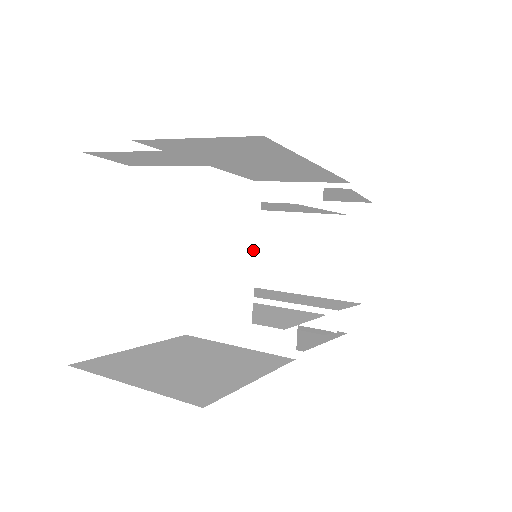
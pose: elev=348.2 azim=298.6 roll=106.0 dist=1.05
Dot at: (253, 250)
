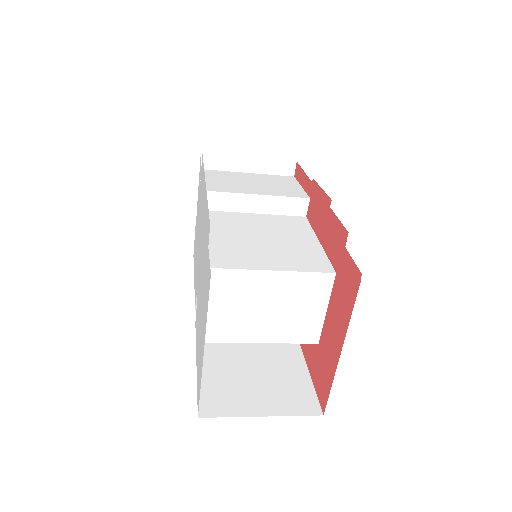
Dot at: (325, 303)
